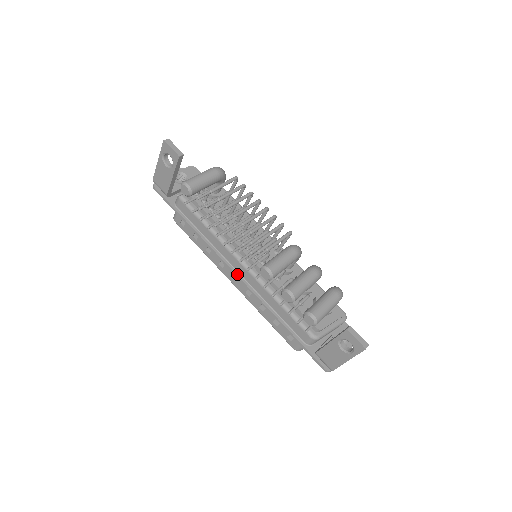
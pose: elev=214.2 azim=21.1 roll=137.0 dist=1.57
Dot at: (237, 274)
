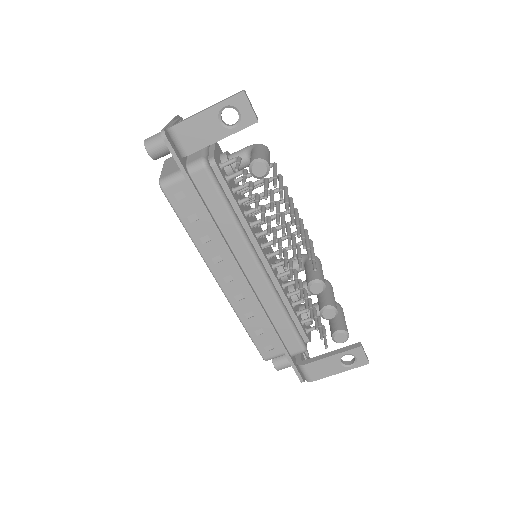
Dot at: (245, 276)
